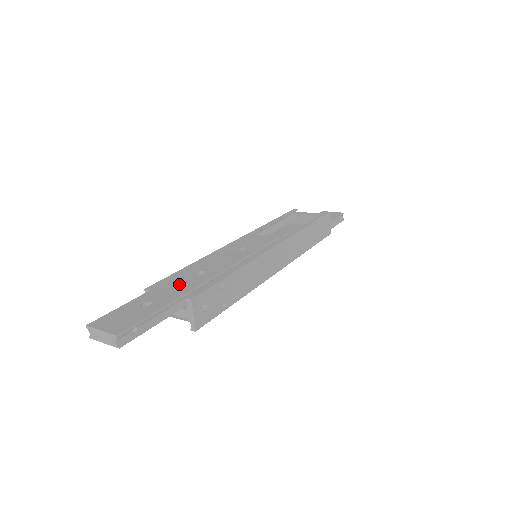
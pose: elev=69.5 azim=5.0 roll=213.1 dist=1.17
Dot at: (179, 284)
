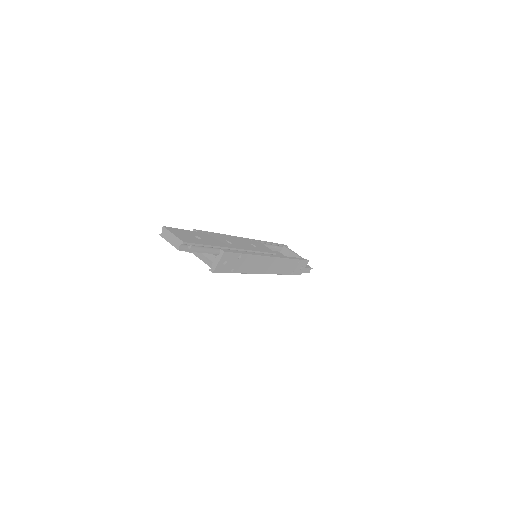
Dot at: (216, 239)
